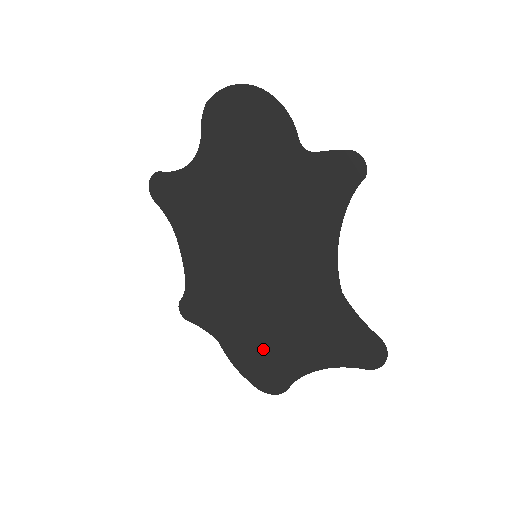
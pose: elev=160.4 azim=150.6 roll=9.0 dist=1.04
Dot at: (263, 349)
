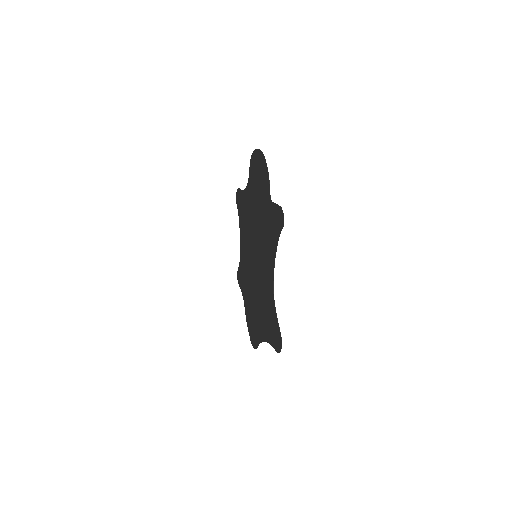
Dot at: (254, 316)
